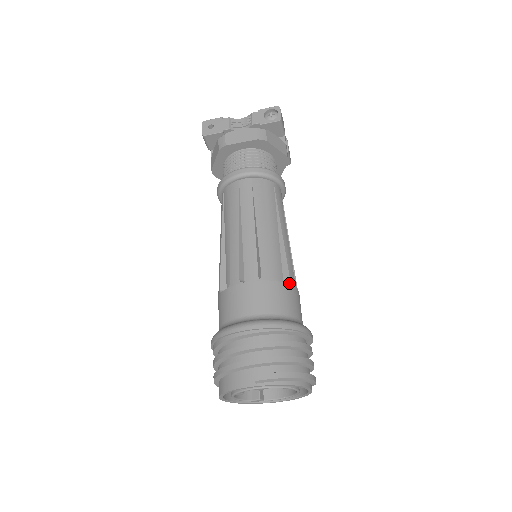
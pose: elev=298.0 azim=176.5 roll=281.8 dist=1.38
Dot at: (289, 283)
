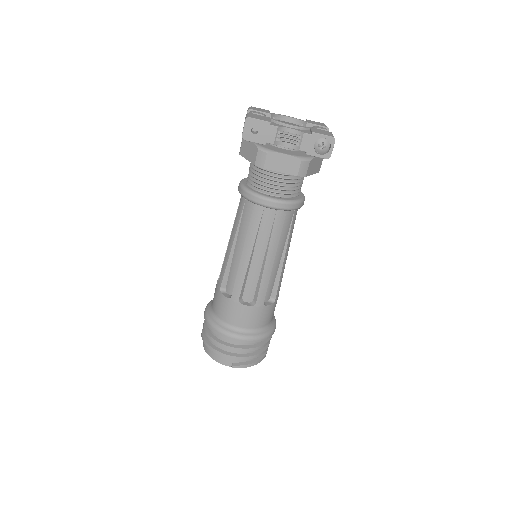
Dot at: (274, 302)
